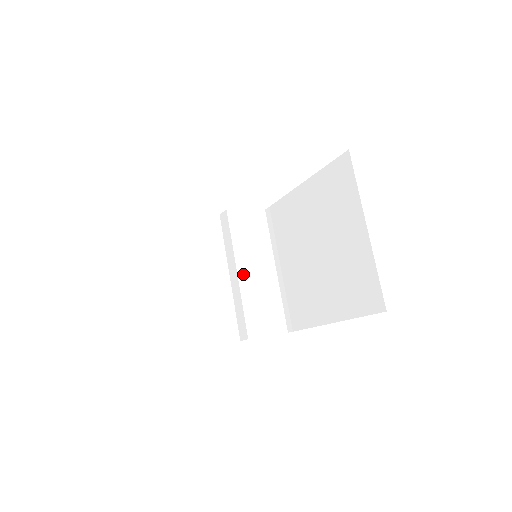
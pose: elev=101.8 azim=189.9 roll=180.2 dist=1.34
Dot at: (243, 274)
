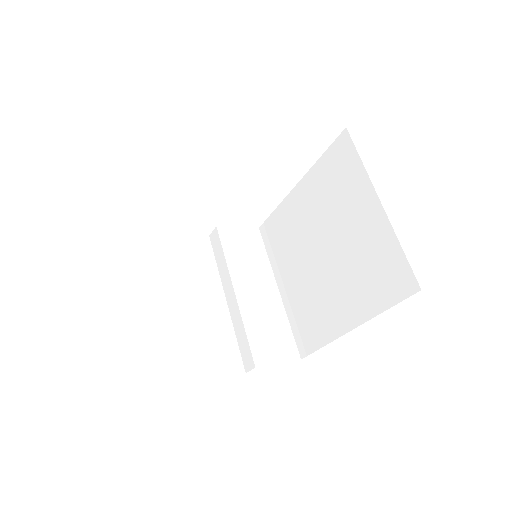
Dot at: (242, 294)
